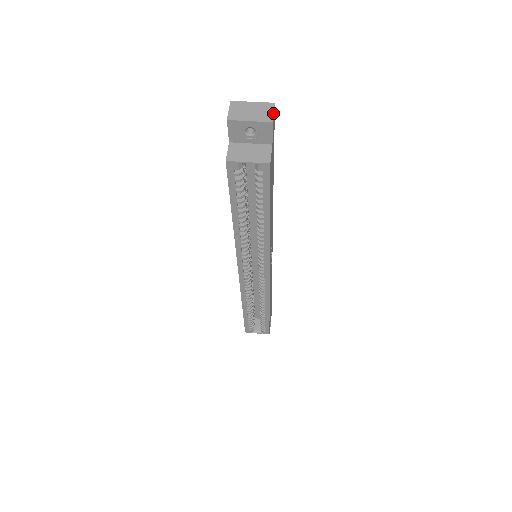
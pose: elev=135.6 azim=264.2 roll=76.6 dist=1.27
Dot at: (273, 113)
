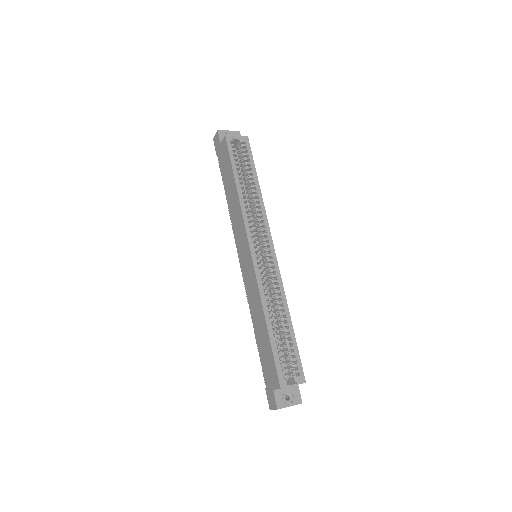
Dot at: occluded
